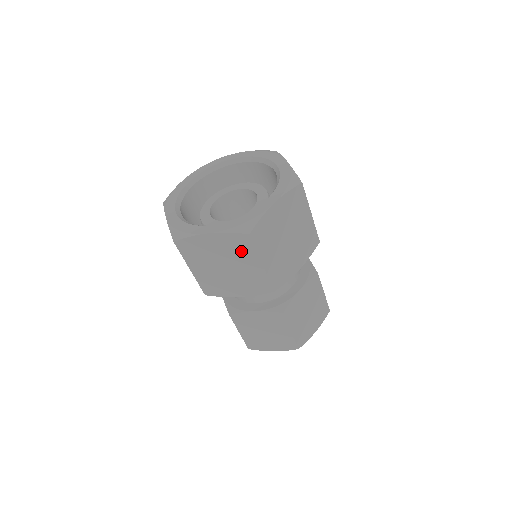
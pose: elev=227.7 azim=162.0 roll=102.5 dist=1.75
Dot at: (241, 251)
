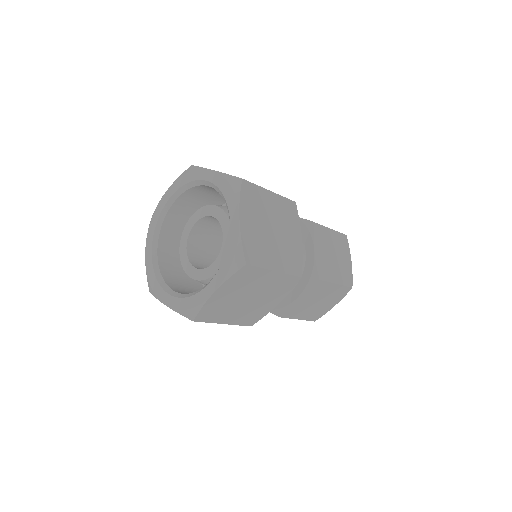
Dot at: (251, 279)
